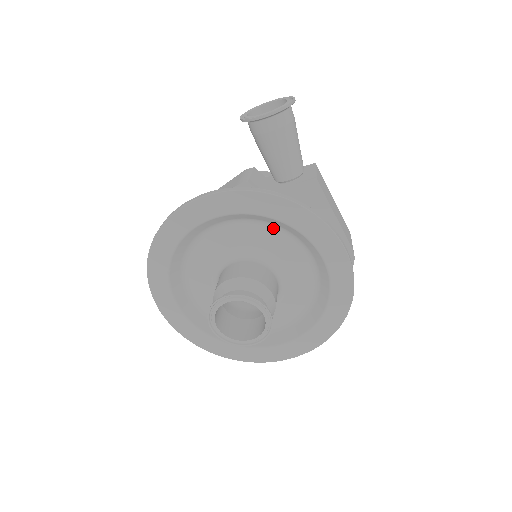
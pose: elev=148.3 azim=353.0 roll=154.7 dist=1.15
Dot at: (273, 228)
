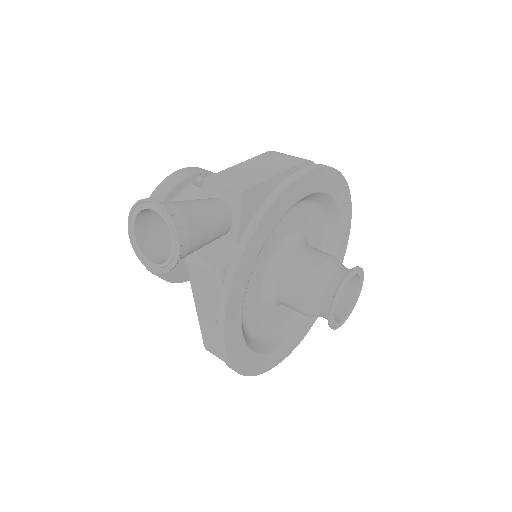
Dot at: occluded
